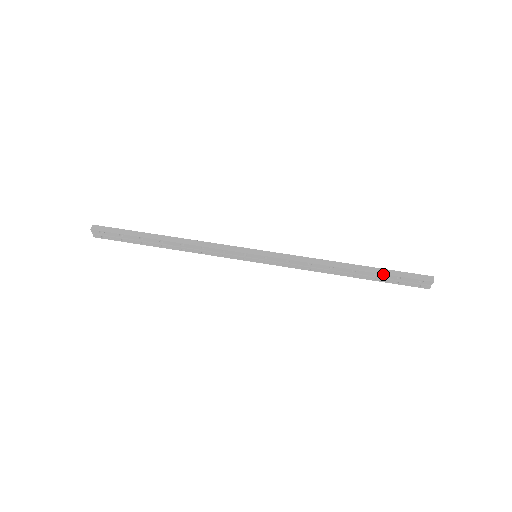
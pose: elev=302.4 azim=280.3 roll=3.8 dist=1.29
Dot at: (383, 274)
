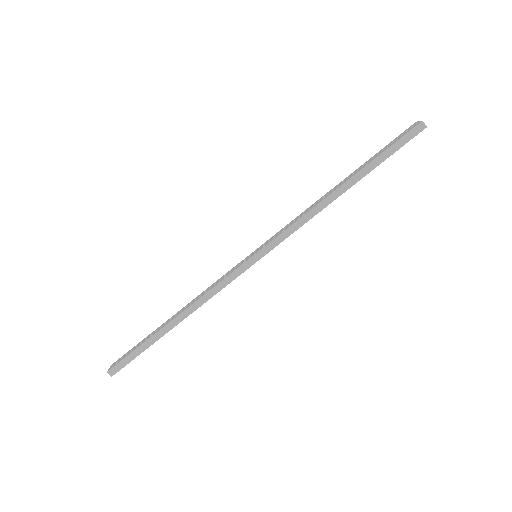
Dot at: occluded
